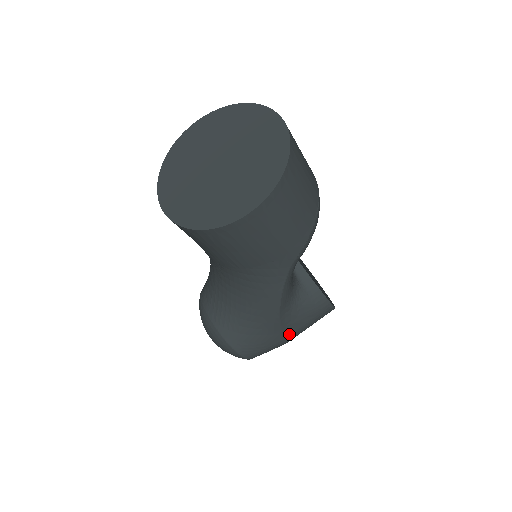
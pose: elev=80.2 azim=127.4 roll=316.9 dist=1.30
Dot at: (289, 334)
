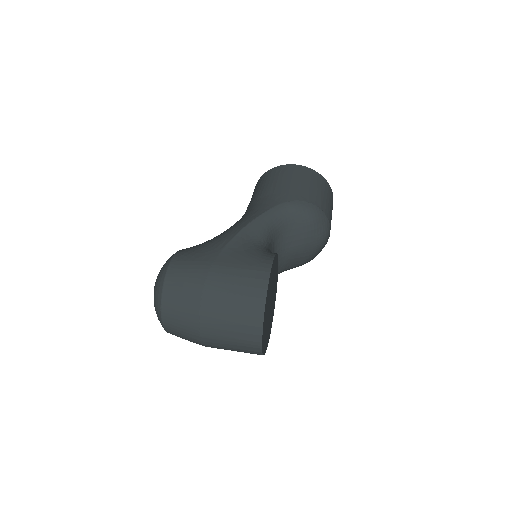
Dot at: (220, 261)
